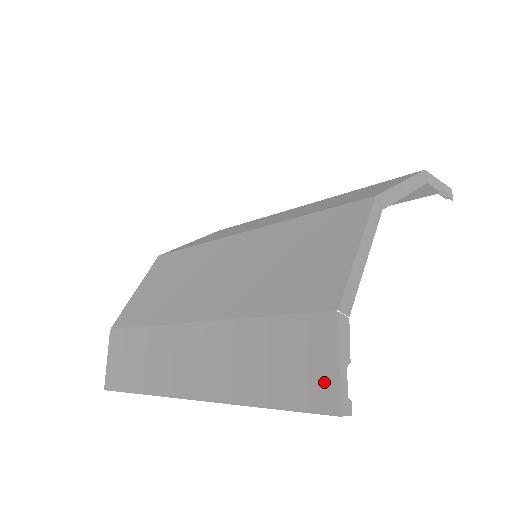
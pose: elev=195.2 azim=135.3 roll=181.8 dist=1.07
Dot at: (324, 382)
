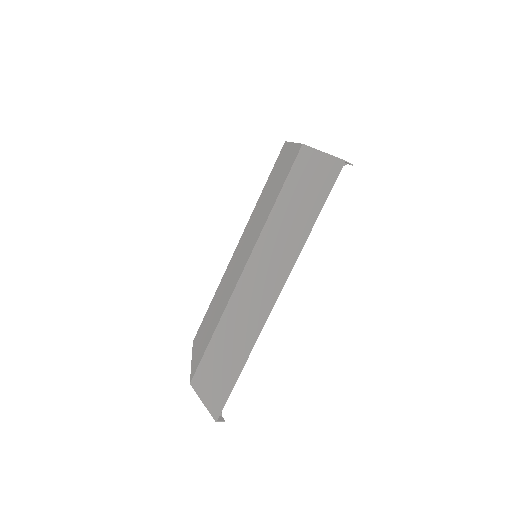
Dot at: (326, 166)
